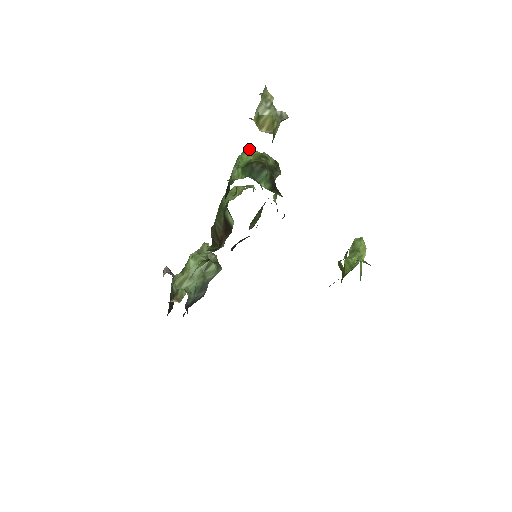
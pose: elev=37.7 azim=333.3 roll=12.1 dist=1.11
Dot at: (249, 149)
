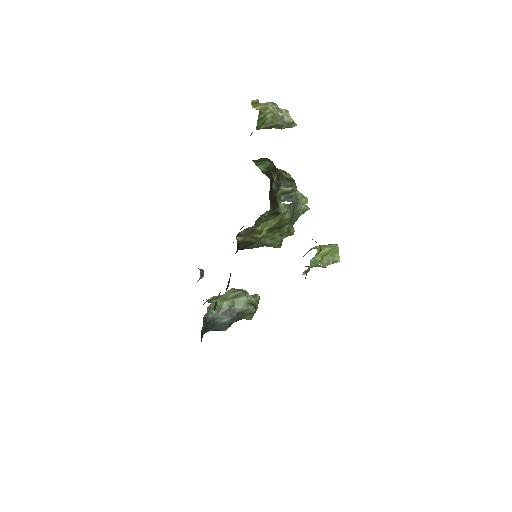
Dot at: occluded
